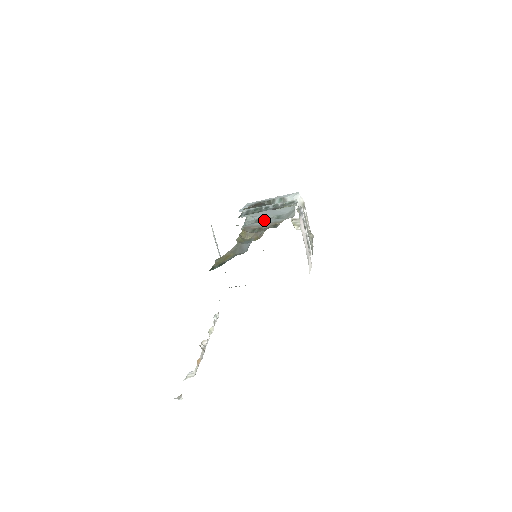
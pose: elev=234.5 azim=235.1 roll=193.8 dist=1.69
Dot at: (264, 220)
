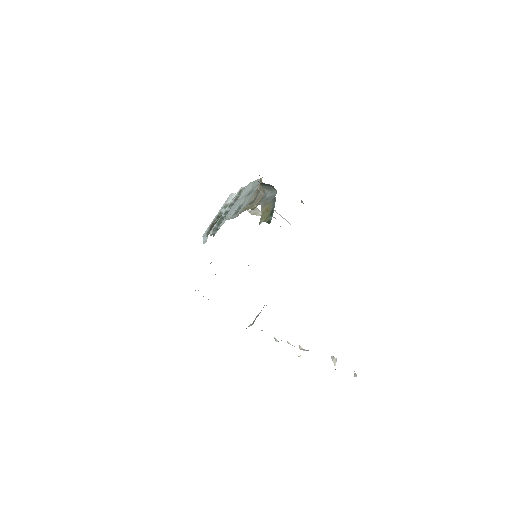
Dot at: (242, 205)
